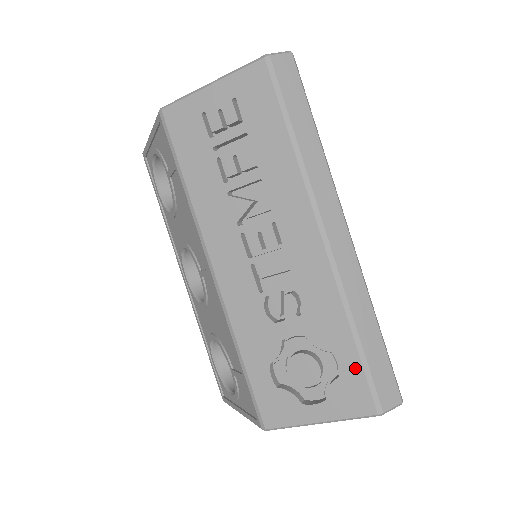
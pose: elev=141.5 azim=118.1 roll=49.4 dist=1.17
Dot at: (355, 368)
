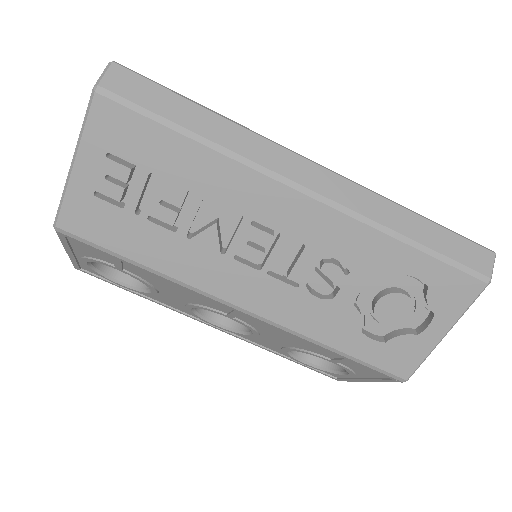
Dot at: (435, 268)
